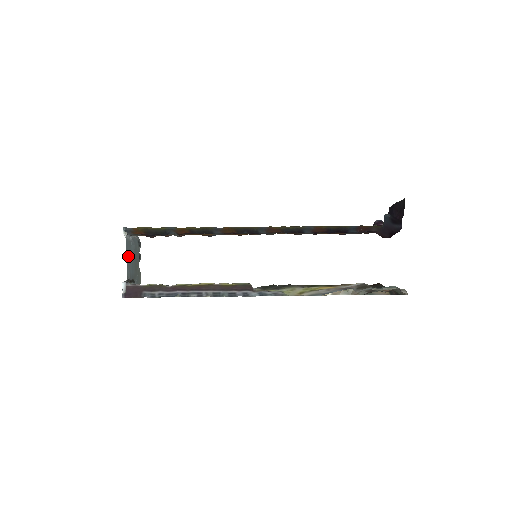
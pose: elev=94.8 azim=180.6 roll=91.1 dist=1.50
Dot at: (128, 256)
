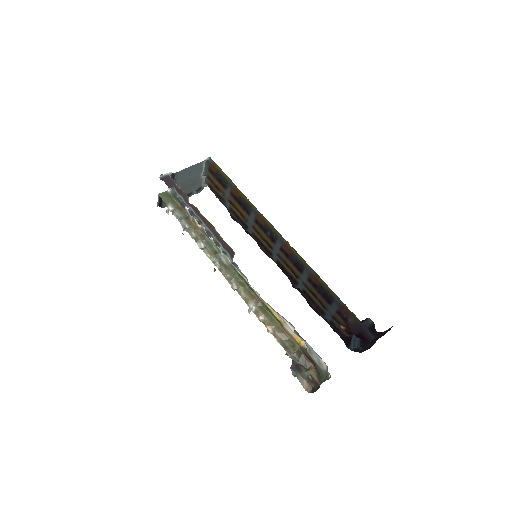
Dot at: (191, 170)
